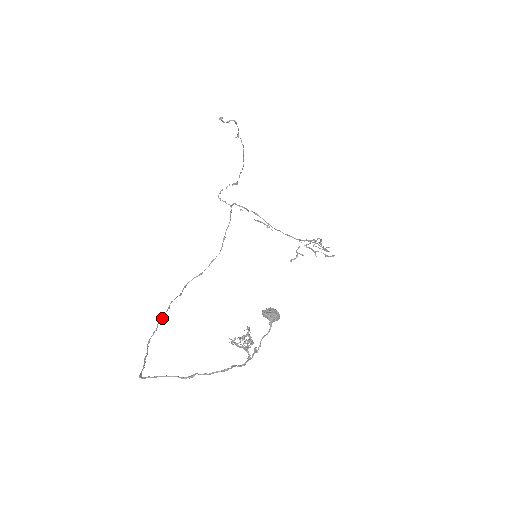
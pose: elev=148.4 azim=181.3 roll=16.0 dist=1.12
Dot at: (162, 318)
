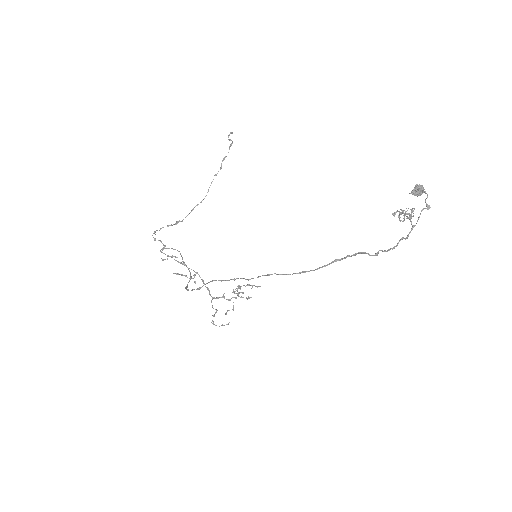
Dot at: (235, 279)
